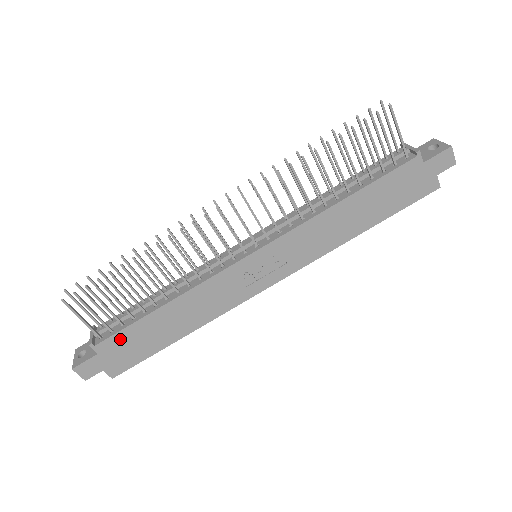
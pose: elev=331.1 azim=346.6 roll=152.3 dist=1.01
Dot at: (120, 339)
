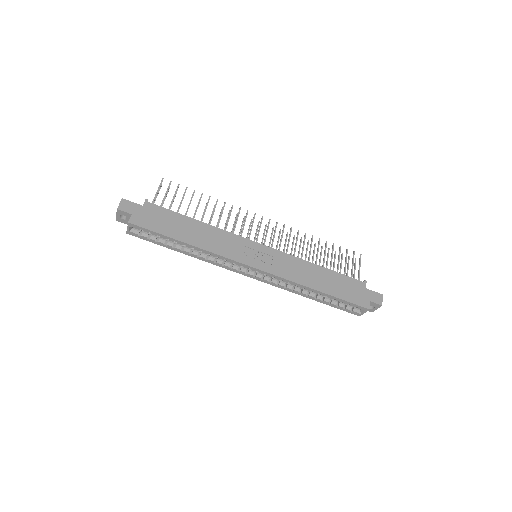
Dot at: (161, 212)
